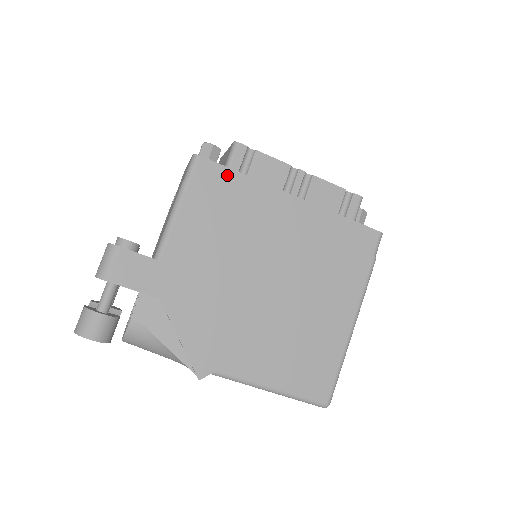
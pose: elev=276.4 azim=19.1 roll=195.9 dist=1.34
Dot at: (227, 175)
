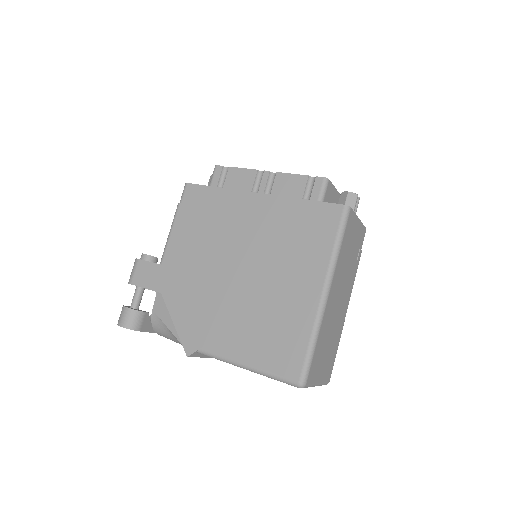
Dot at: (206, 191)
